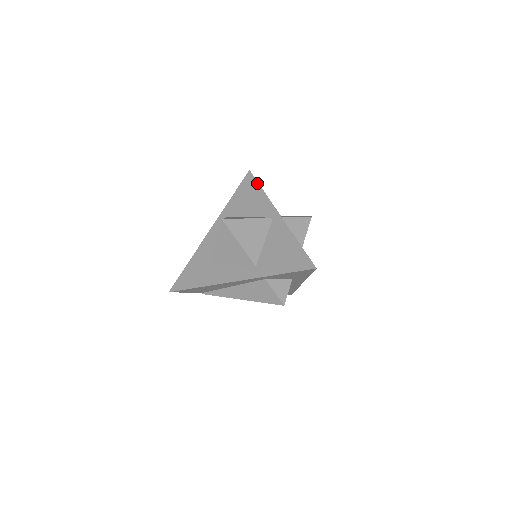
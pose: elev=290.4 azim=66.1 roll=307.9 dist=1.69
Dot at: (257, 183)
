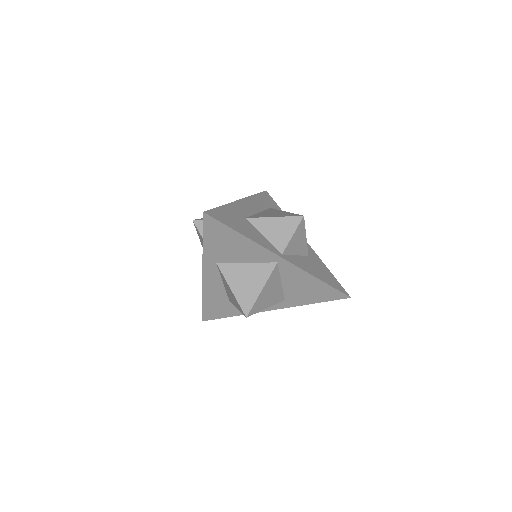
Dot at: (229, 229)
